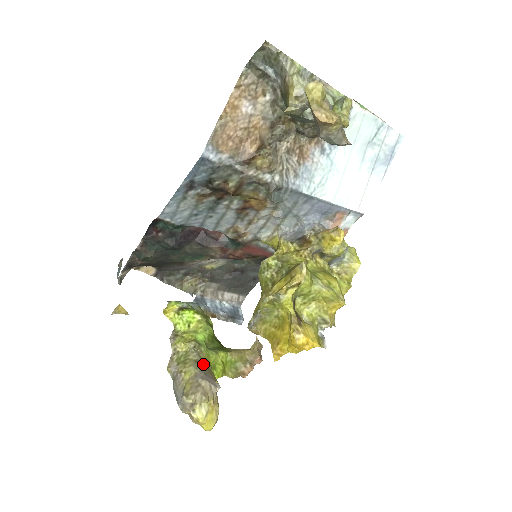
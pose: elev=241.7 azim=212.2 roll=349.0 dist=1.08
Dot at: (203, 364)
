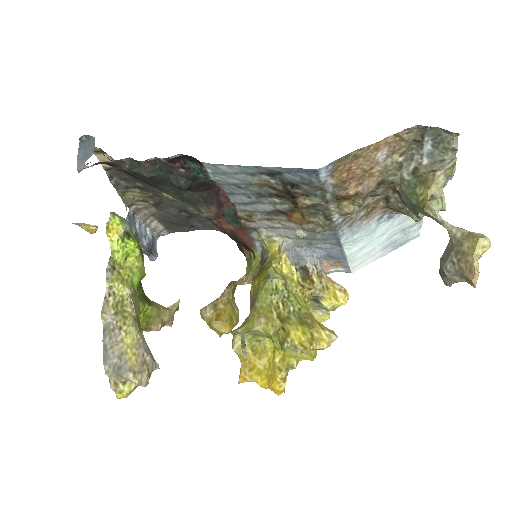
Dot at: occluded
